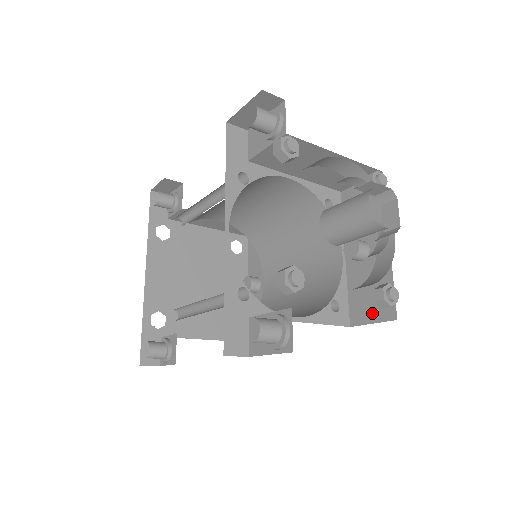
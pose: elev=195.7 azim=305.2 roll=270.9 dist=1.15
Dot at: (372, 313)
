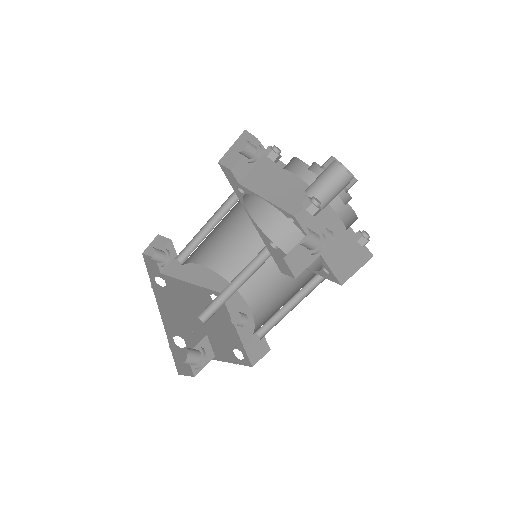
Dot at: (354, 265)
